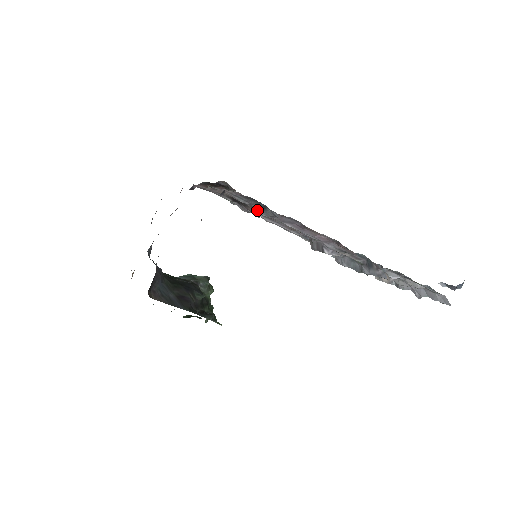
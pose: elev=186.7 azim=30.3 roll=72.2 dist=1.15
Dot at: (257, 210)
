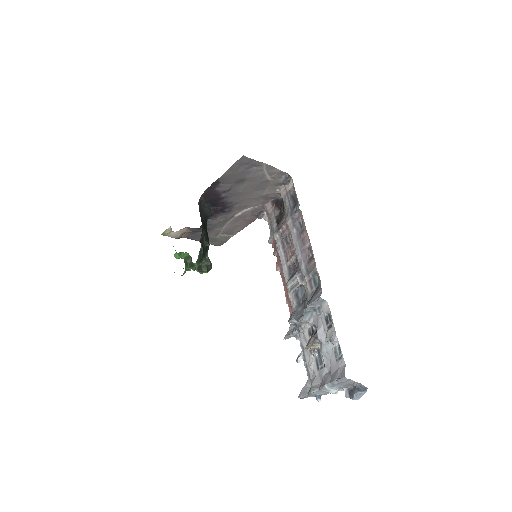
Dot at: (288, 212)
